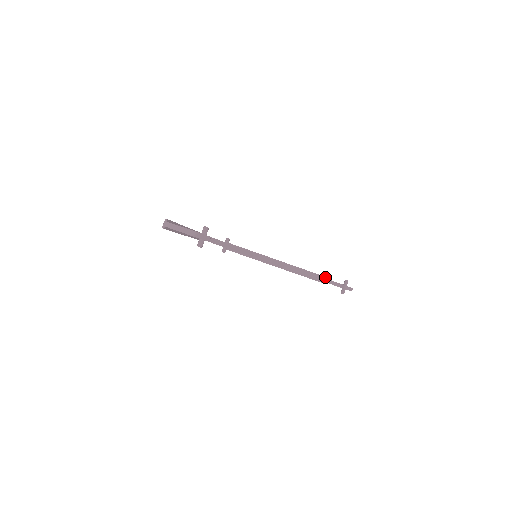
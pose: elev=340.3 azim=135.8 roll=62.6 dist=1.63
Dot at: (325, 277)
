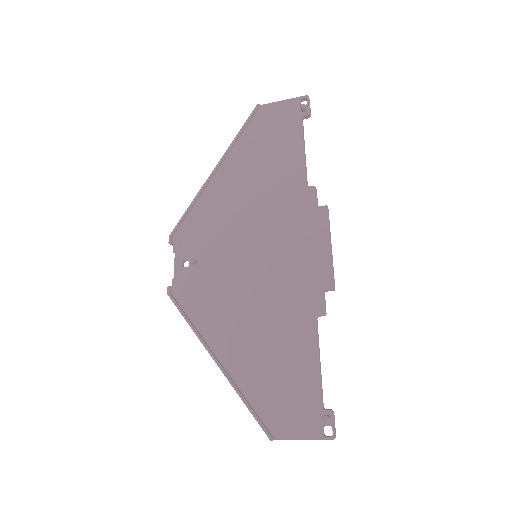
Dot at: occluded
